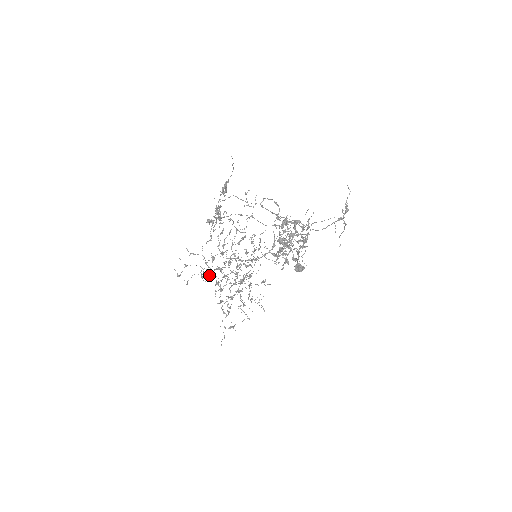
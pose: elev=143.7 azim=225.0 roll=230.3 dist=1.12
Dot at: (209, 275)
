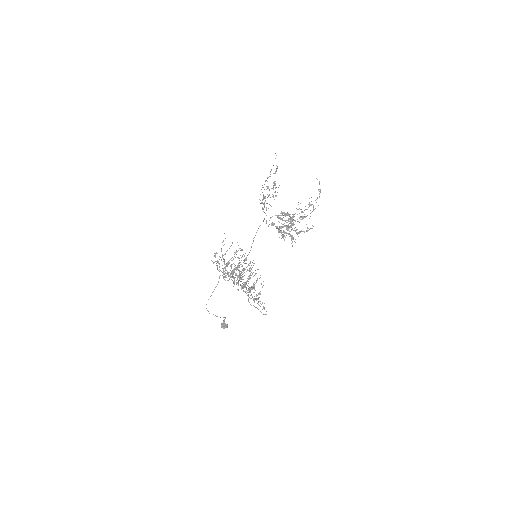
Dot at: (230, 277)
